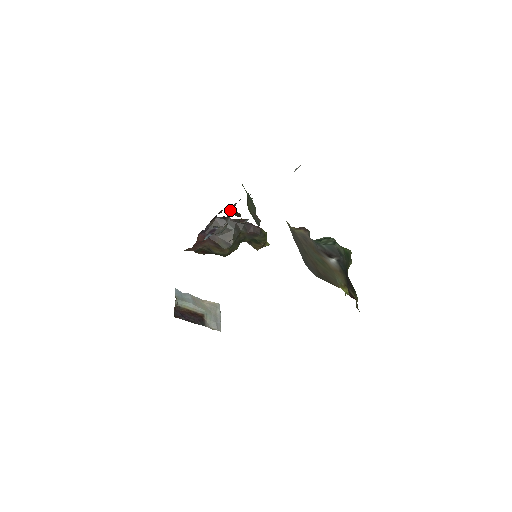
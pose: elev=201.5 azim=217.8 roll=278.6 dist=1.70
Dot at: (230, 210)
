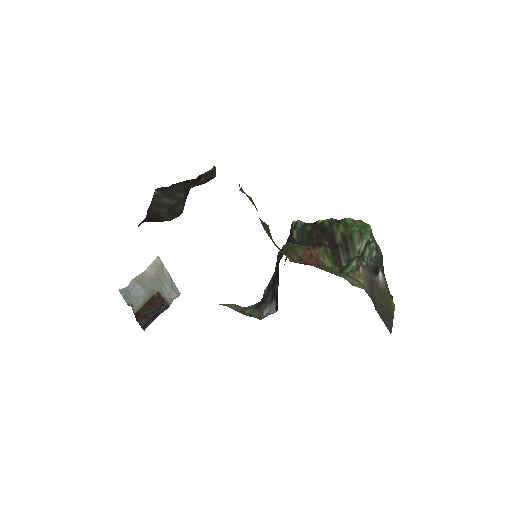
Dot at: occluded
